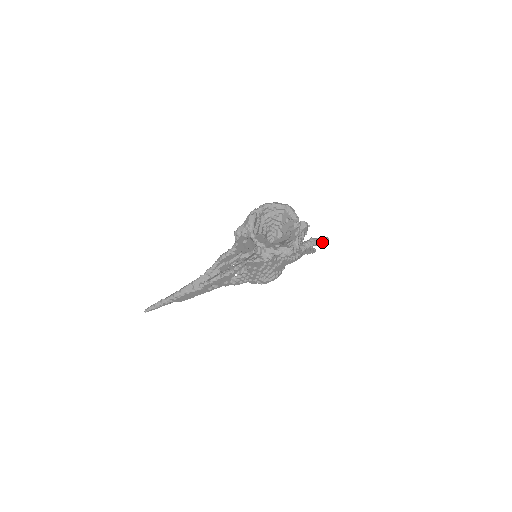
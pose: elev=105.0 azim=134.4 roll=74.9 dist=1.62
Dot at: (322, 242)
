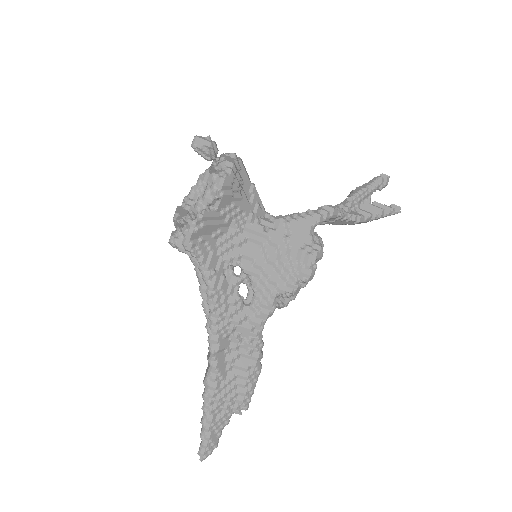
Dot at: (374, 183)
